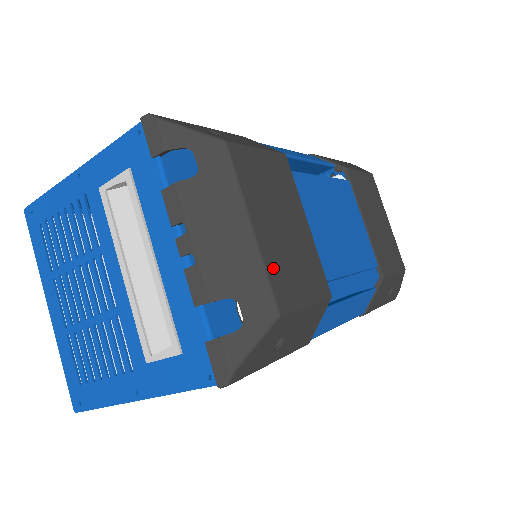
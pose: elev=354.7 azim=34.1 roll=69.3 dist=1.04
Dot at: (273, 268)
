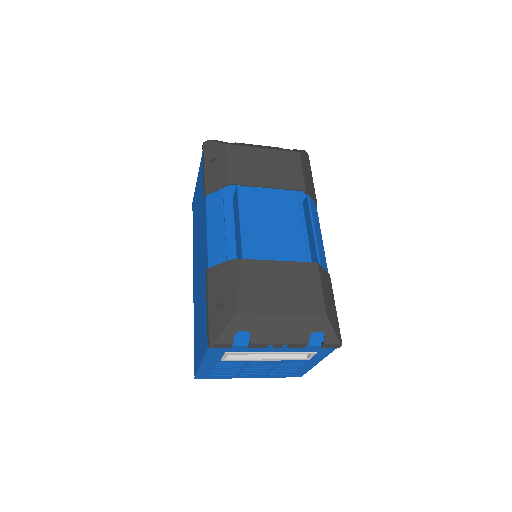
Dot at: (304, 308)
